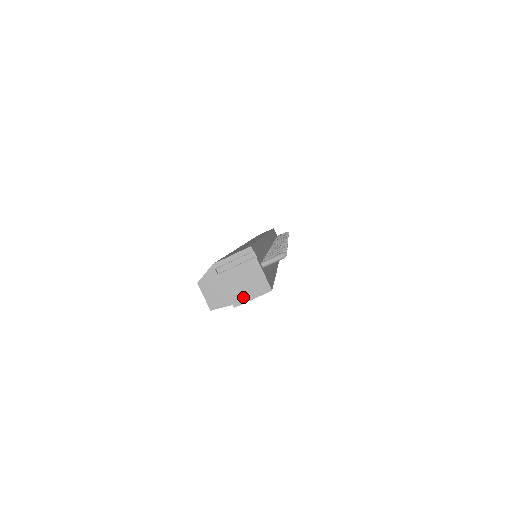
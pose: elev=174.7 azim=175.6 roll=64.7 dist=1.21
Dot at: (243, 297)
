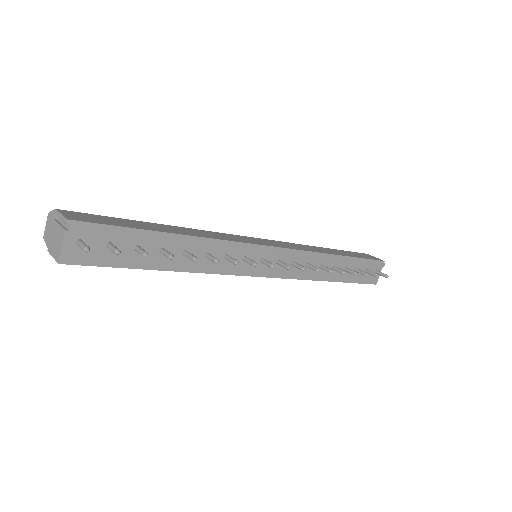
Dot at: (52, 249)
